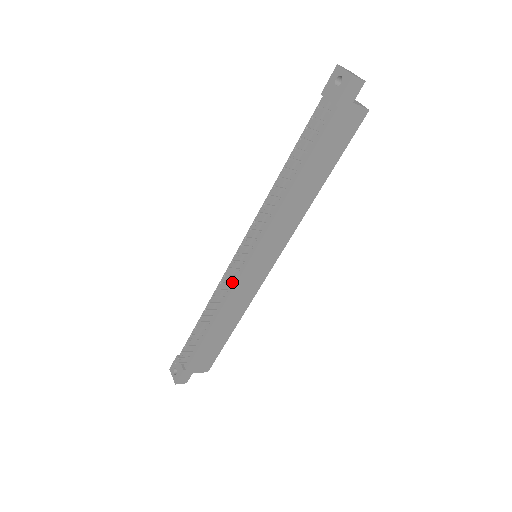
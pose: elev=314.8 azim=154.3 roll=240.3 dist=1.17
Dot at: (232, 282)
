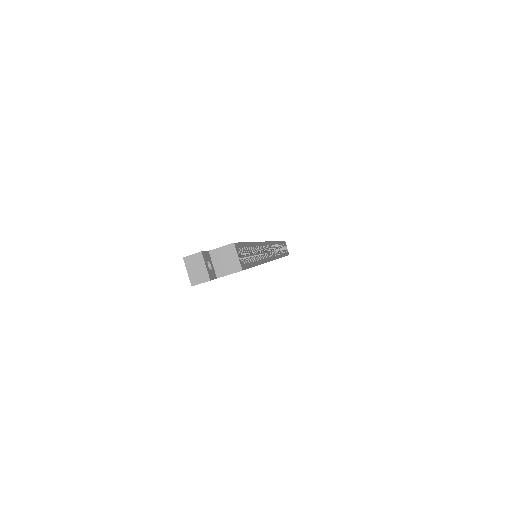
Dot at: occluded
